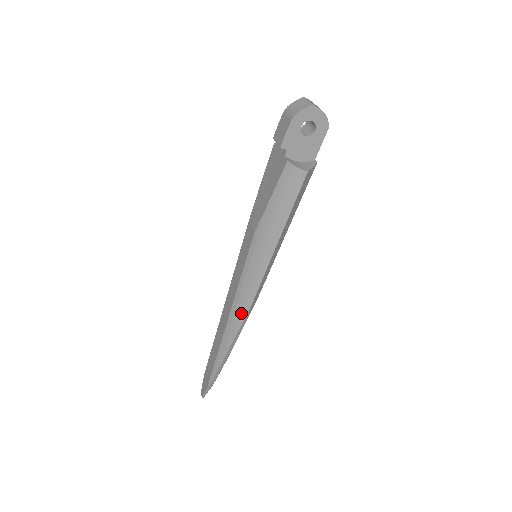
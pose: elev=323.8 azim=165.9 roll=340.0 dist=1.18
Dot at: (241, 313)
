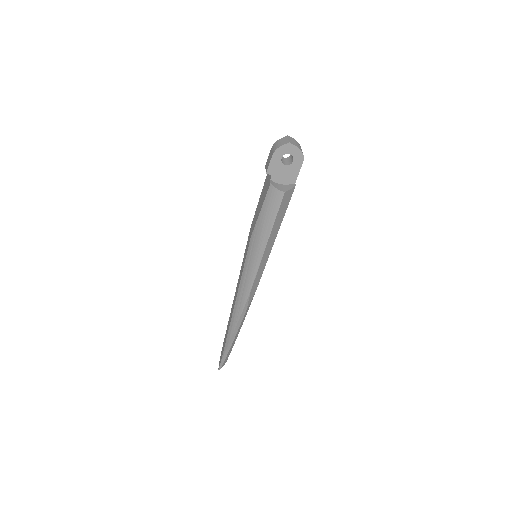
Dot at: (243, 300)
